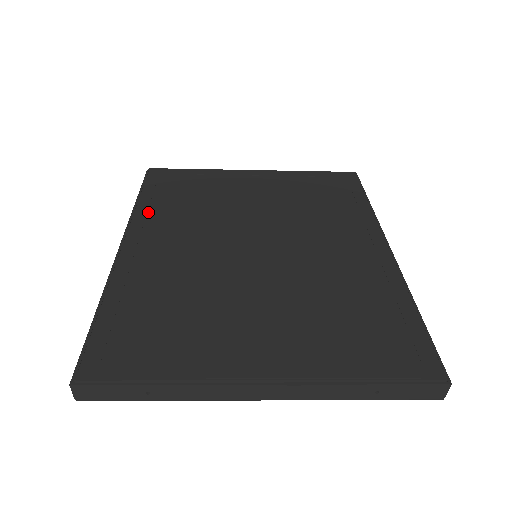
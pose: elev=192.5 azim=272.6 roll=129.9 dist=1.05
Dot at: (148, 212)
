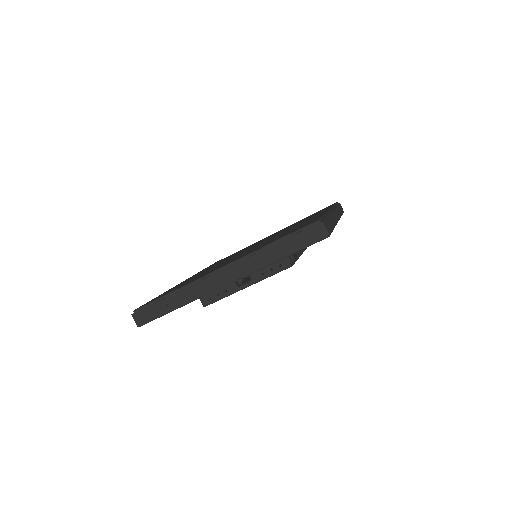
Dot at: occluded
